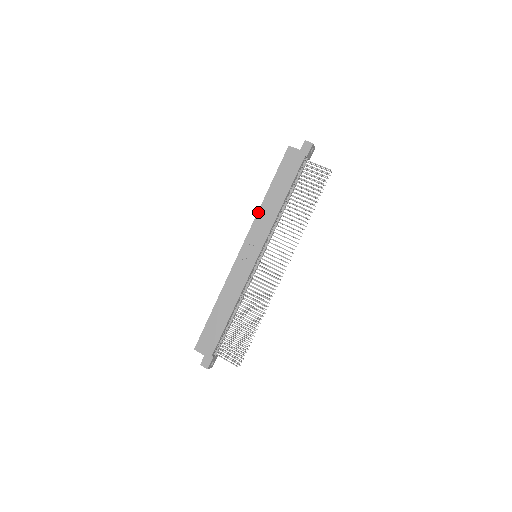
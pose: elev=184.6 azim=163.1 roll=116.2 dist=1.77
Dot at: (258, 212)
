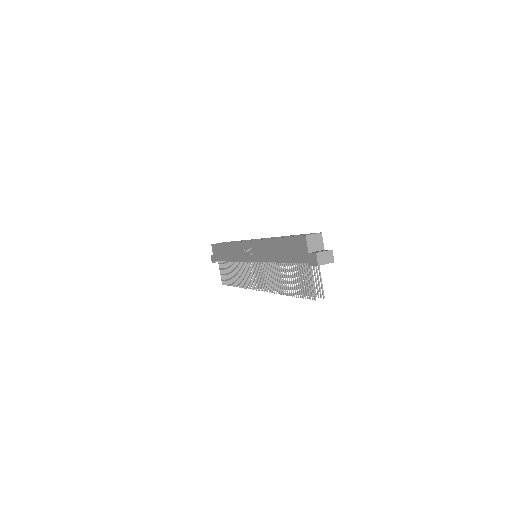
Dot at: (264, 240)
